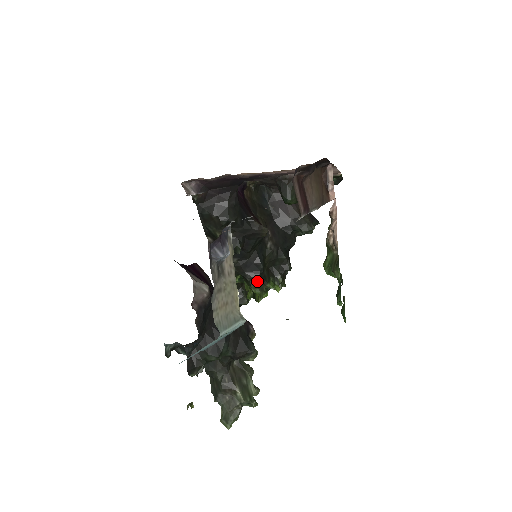
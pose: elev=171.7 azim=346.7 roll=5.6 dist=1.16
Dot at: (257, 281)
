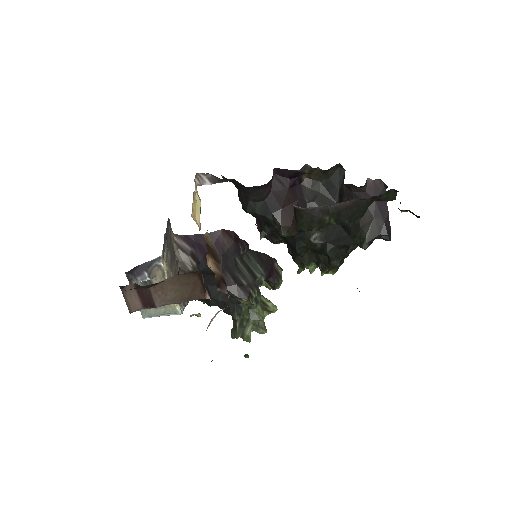
Dot at: (294, 259)
